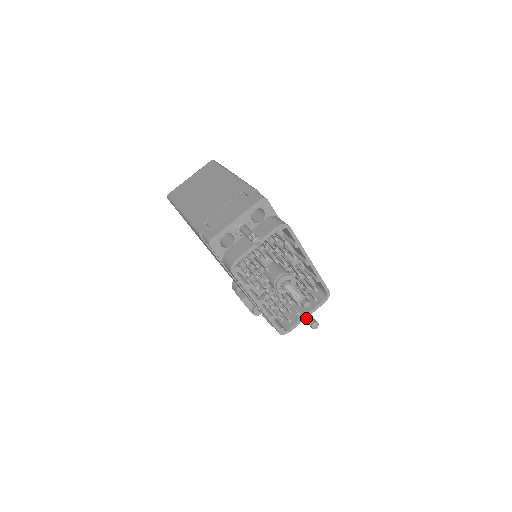
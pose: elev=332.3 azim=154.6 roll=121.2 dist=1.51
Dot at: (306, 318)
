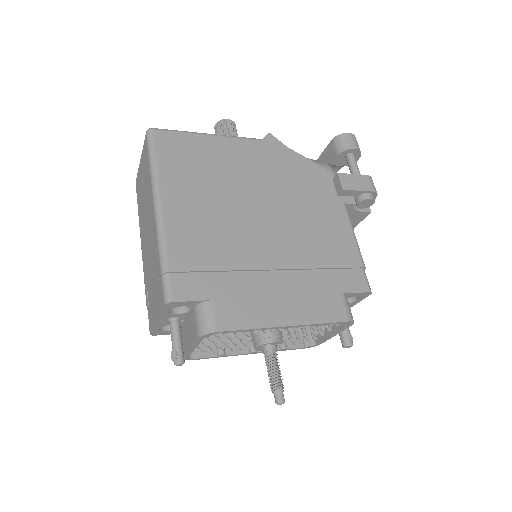
Dot at: occluded
